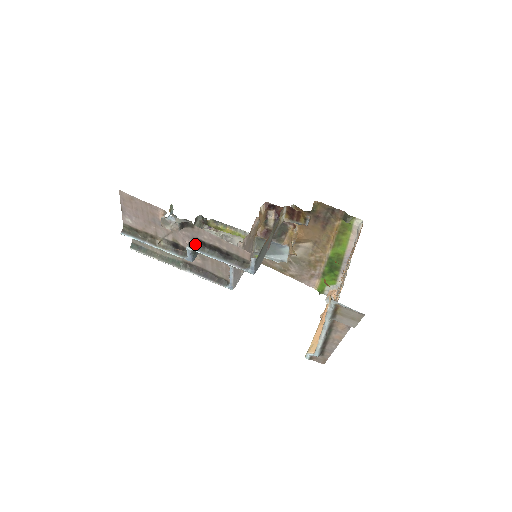
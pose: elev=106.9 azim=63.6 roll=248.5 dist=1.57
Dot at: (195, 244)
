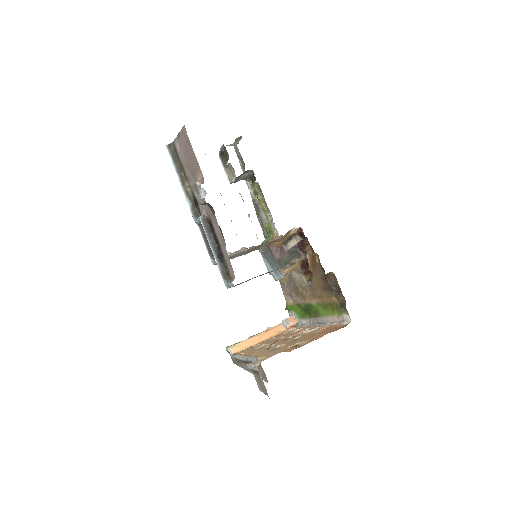
Dot at: (207, 222)
